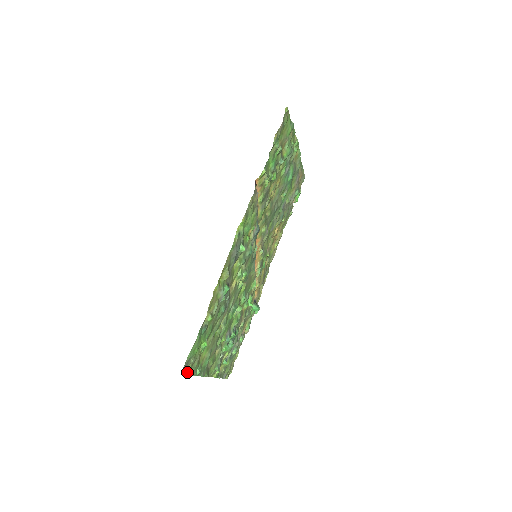
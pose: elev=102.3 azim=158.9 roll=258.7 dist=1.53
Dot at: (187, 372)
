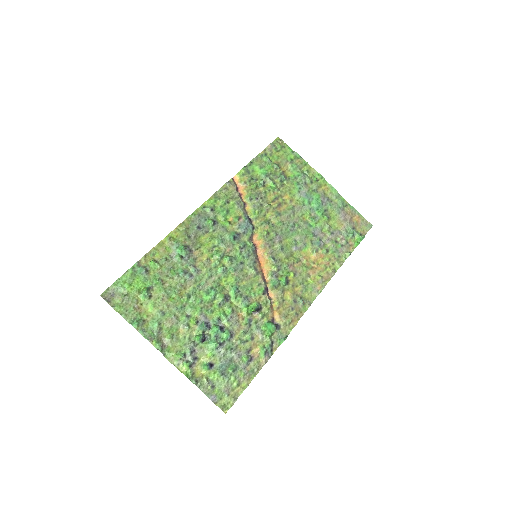
Dot at: (115, 306)
